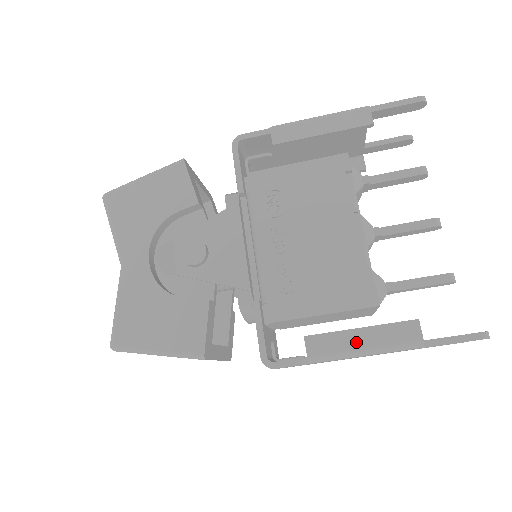
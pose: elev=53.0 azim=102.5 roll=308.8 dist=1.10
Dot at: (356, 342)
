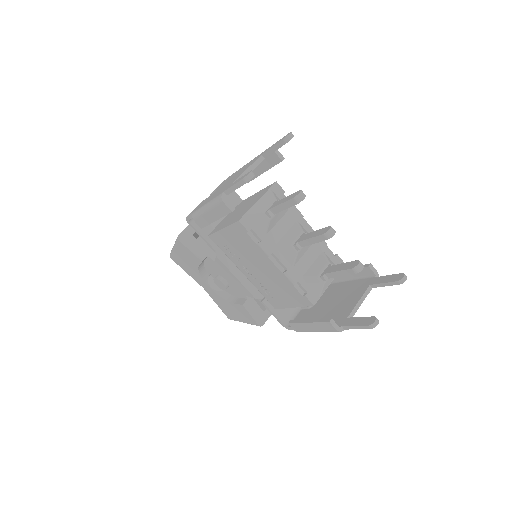
Dot at: (310, 329)
